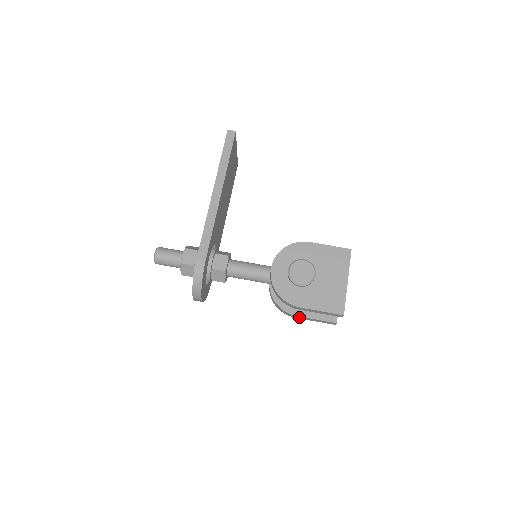
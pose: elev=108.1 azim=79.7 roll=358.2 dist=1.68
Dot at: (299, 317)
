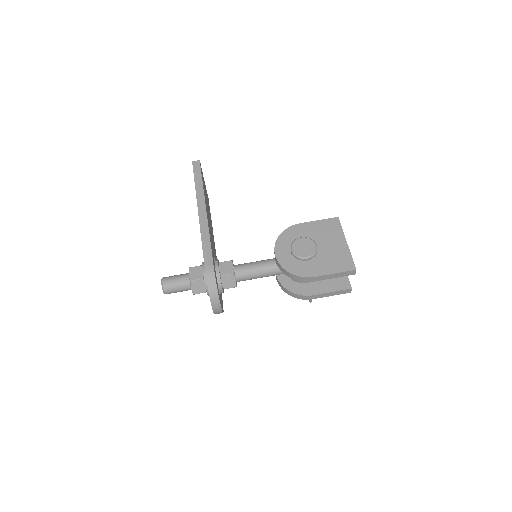
Dot at: (316, 296)
